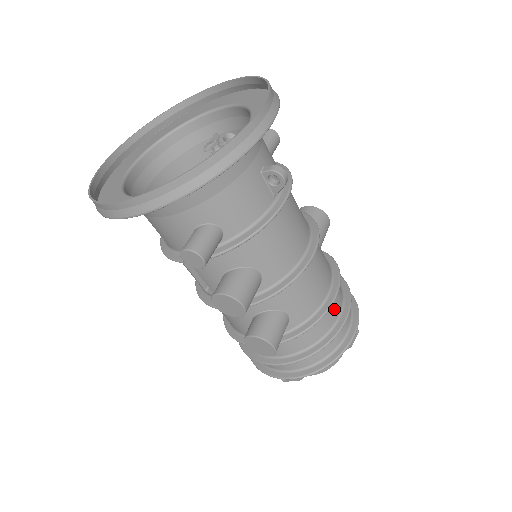
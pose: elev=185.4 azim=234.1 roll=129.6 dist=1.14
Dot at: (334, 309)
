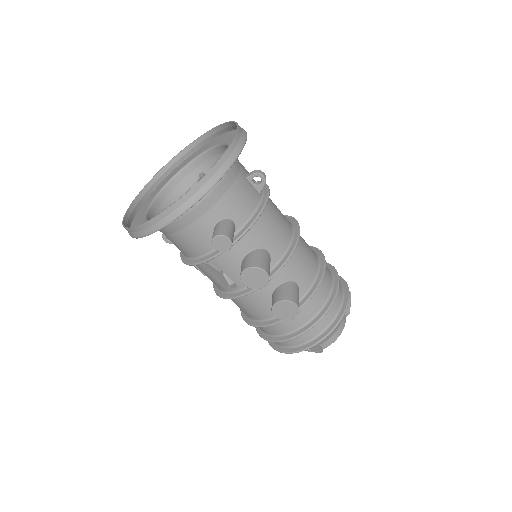
Dot at: (327, 277)
